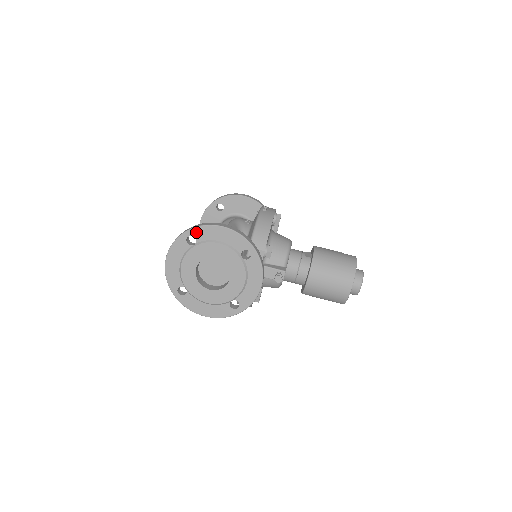
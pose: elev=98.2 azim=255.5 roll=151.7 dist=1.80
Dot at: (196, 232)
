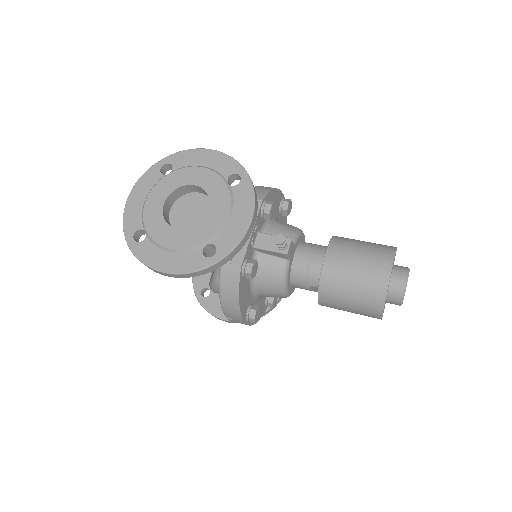
Dot at: (174, 158)
